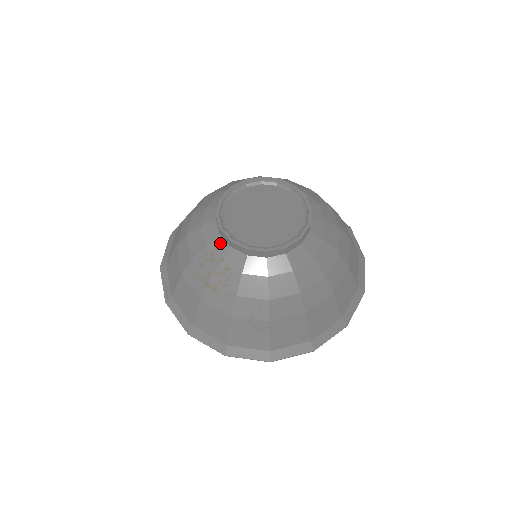
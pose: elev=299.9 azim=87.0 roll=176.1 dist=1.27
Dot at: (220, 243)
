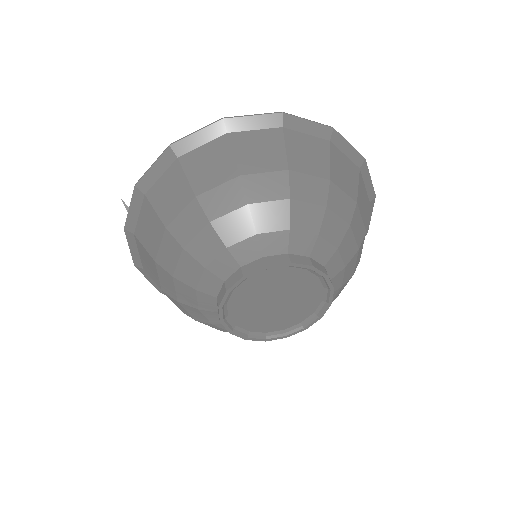
Dot at: occluded
